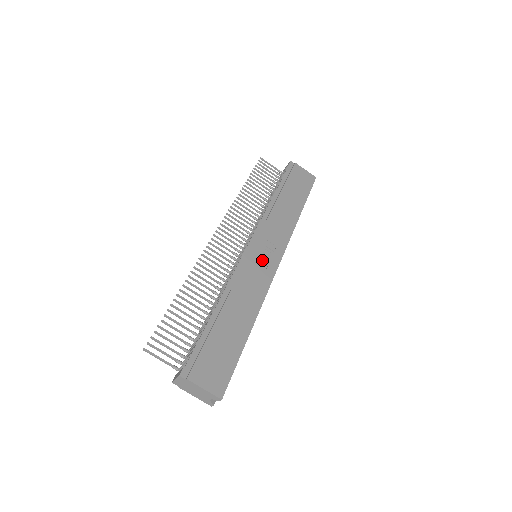
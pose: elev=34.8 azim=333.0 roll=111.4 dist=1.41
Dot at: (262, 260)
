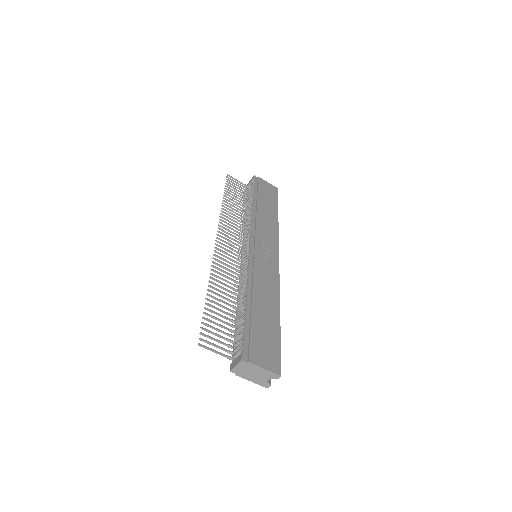
Dot at: (265, 257)
